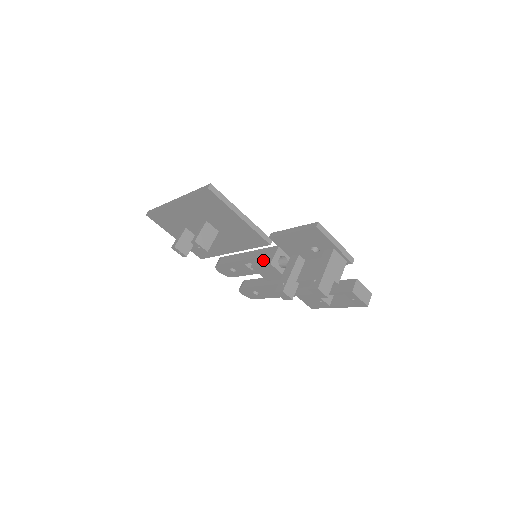
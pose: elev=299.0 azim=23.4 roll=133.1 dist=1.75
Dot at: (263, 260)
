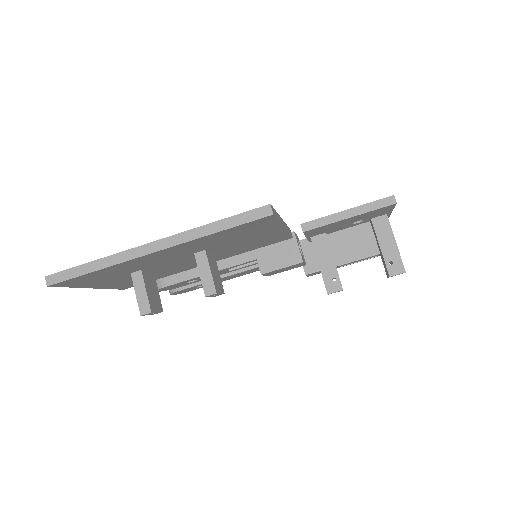
Dot at: (281, 260)
